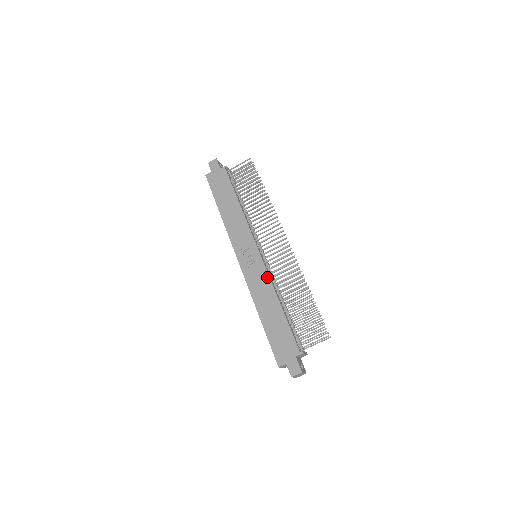
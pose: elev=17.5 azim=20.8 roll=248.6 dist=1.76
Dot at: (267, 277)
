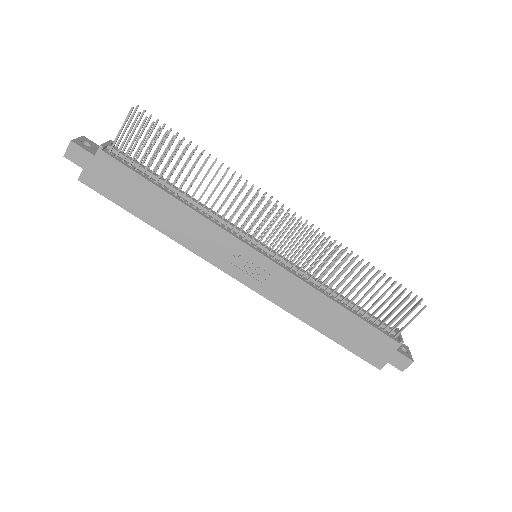
Dot at: (298, 282)
